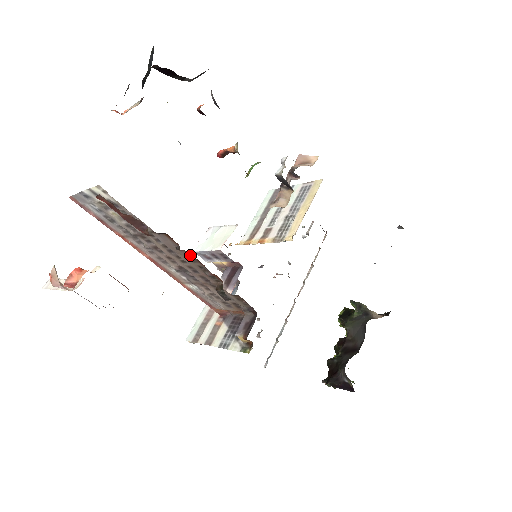
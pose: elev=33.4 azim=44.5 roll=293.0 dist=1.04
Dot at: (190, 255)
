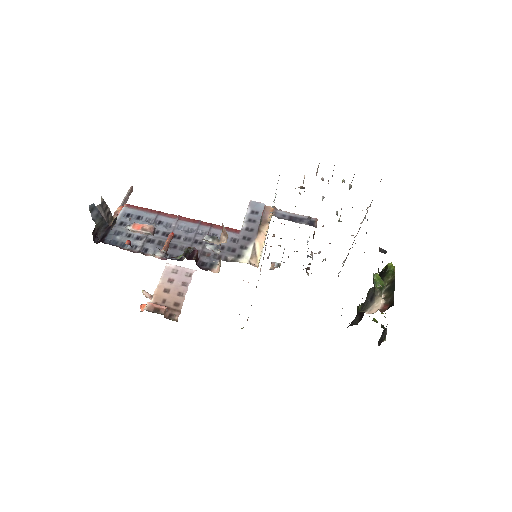
Dot at: occluded
